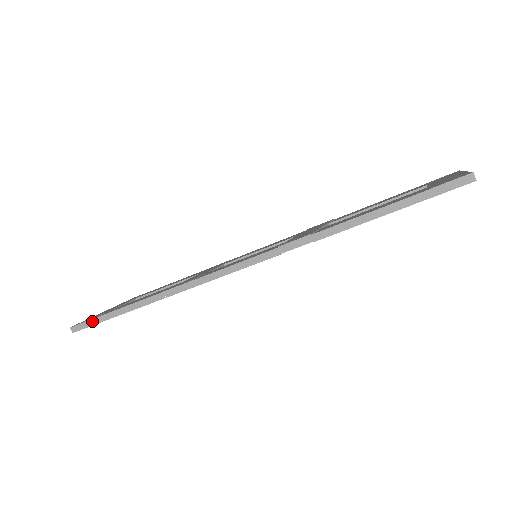
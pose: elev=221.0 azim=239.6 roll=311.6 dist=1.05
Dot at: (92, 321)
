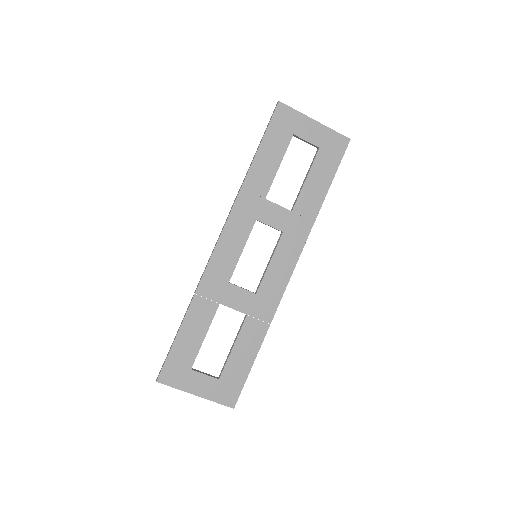
Dot at: (166, 359)
